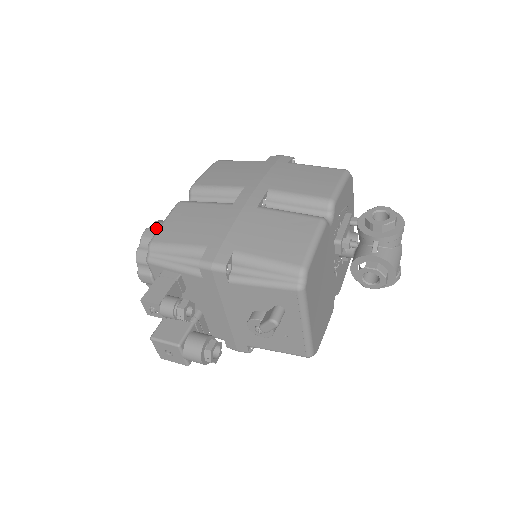
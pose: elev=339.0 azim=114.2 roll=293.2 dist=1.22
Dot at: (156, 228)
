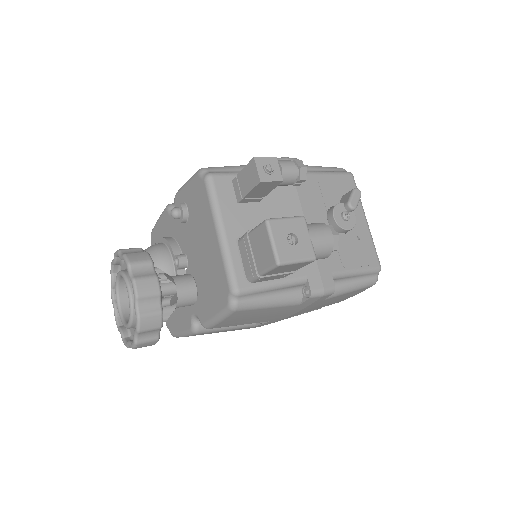
Dot at: occluded
